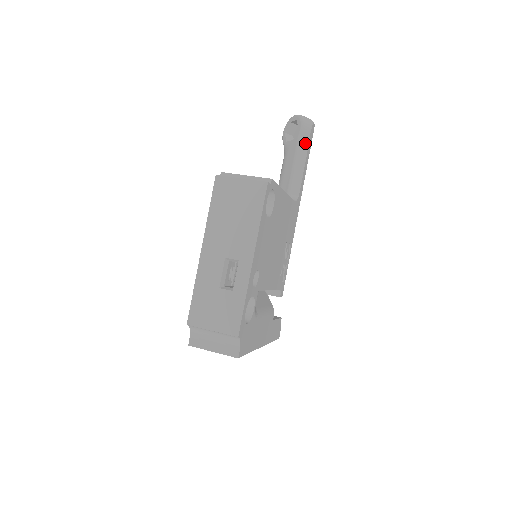
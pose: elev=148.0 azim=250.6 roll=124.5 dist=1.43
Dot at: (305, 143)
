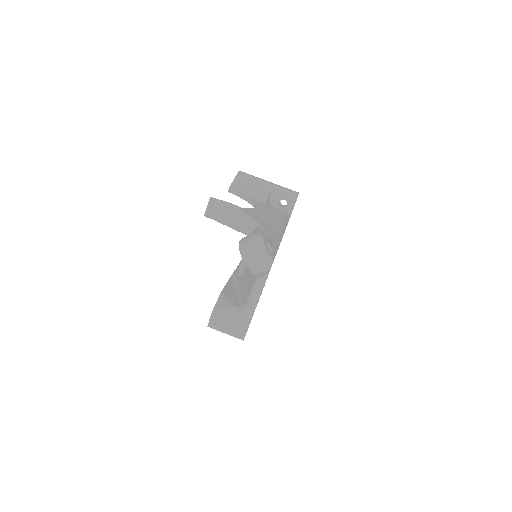
Dot at: occluded
